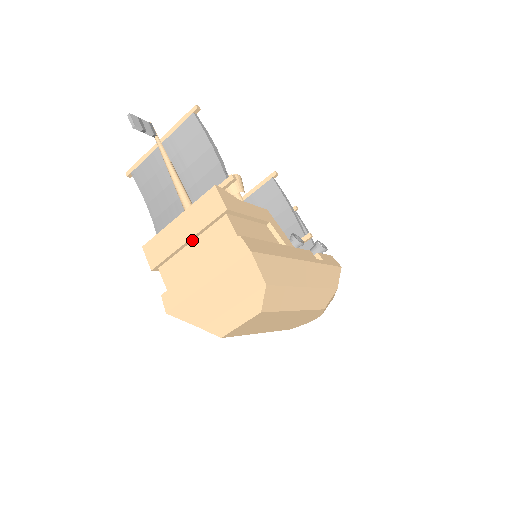
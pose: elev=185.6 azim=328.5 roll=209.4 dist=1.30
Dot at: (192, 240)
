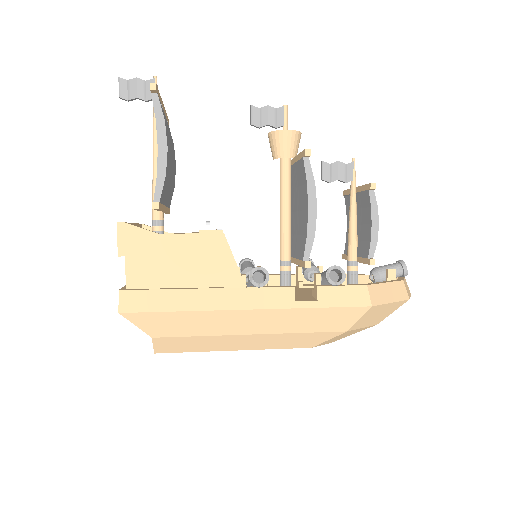
Dot at: occluded
